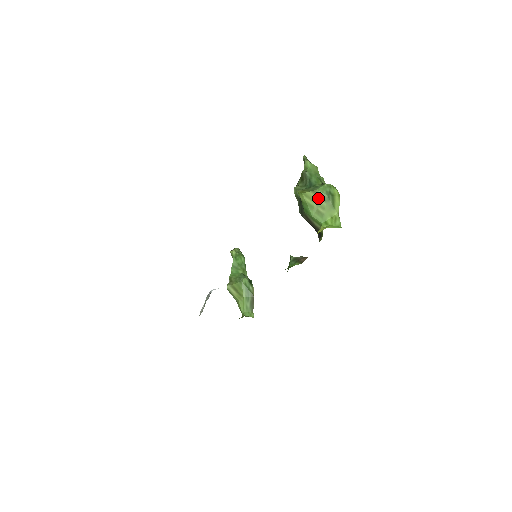
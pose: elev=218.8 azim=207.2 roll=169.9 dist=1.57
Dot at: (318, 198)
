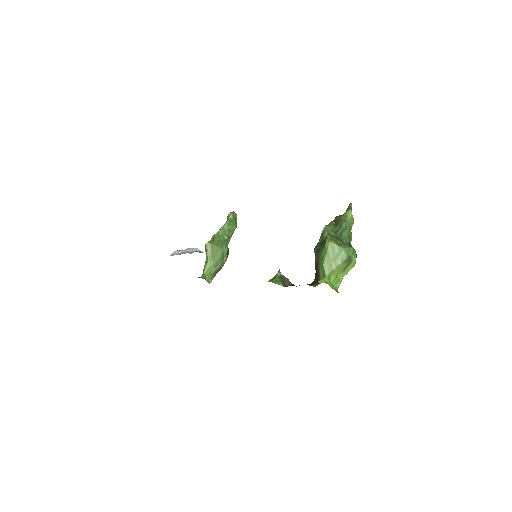
Dot at: (339, 255)
